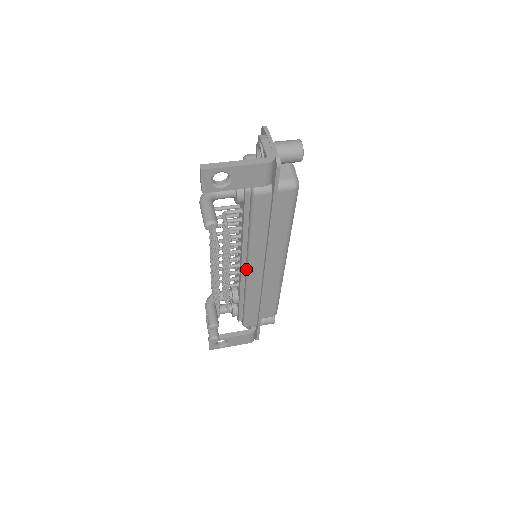
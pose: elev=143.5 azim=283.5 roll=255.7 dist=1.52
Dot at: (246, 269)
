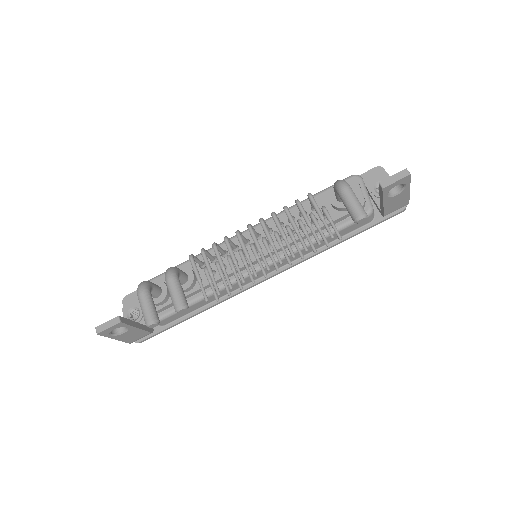
Dot at: occluded
